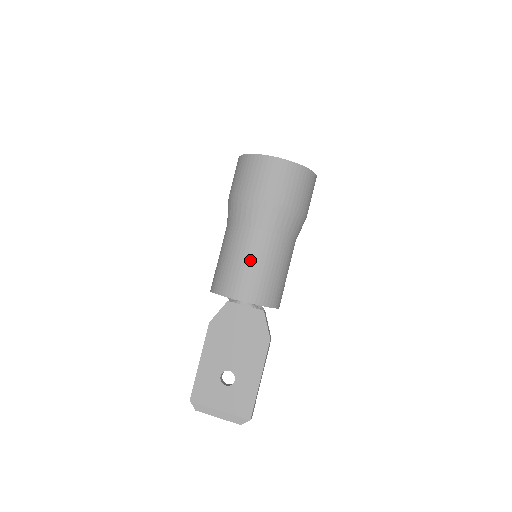
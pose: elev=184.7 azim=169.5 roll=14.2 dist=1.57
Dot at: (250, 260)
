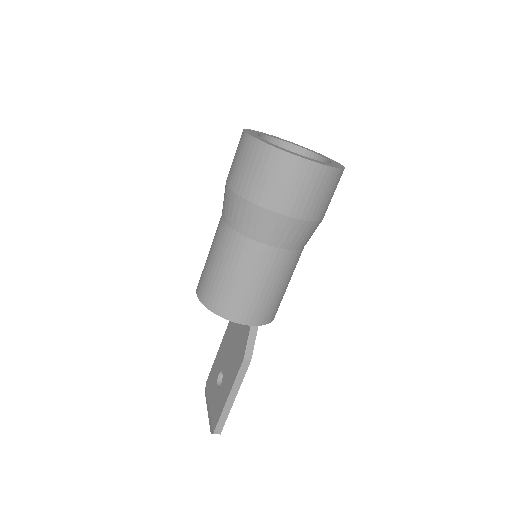
Dot at: (211, 254)
